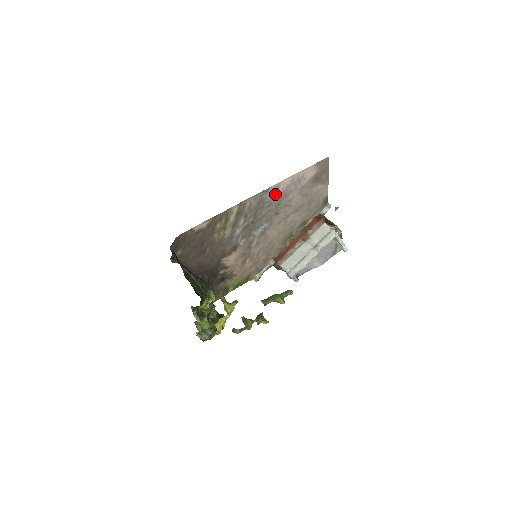
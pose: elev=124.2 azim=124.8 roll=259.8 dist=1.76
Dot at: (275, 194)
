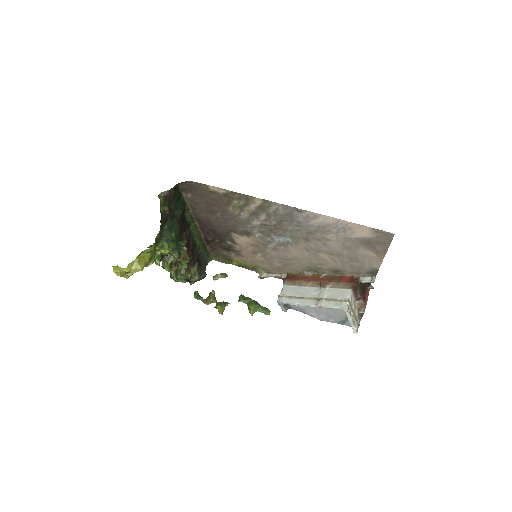
Dot at: (310, 221)
